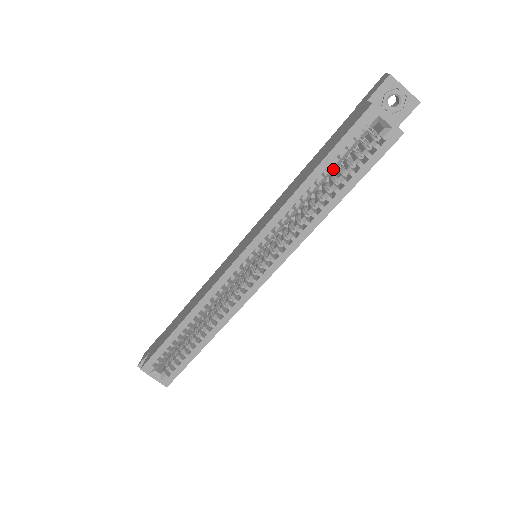
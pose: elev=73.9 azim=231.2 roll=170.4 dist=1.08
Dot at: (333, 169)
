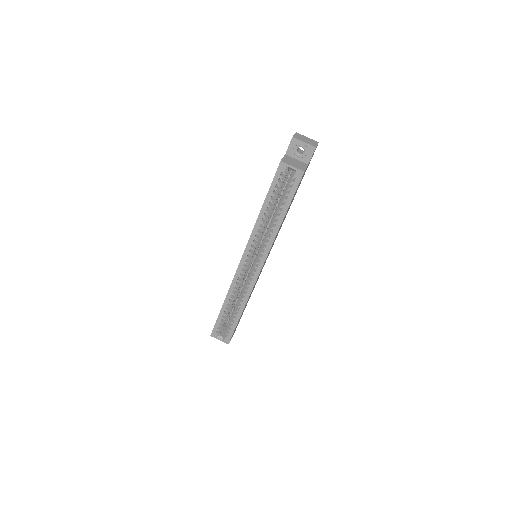
Dot at: (274, 200)
